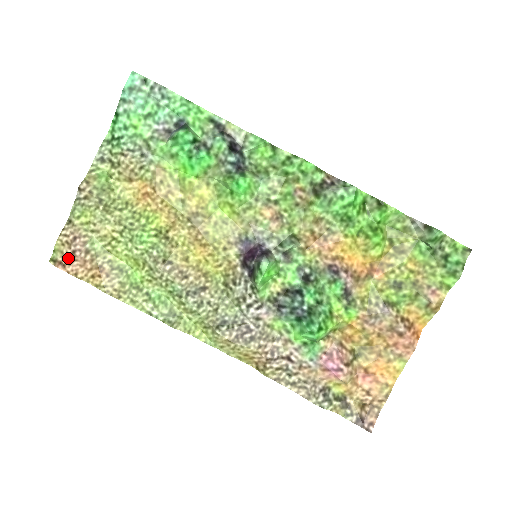
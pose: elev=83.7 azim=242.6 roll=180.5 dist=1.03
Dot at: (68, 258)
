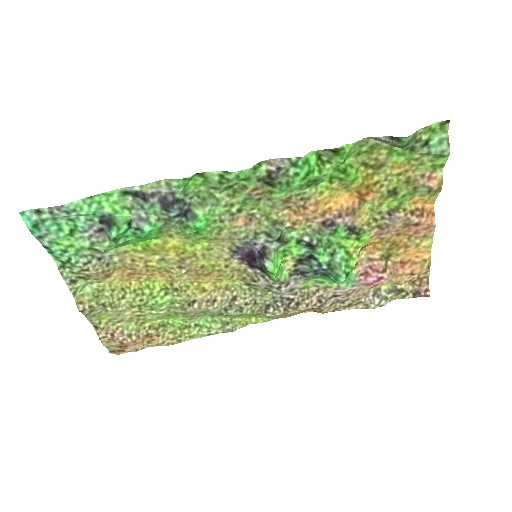
Dot at: (121, 347)
